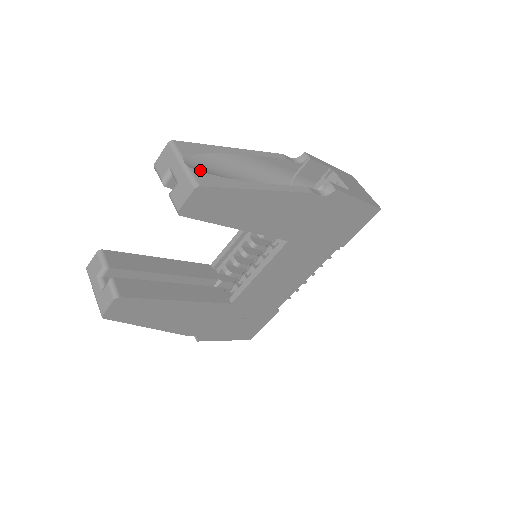
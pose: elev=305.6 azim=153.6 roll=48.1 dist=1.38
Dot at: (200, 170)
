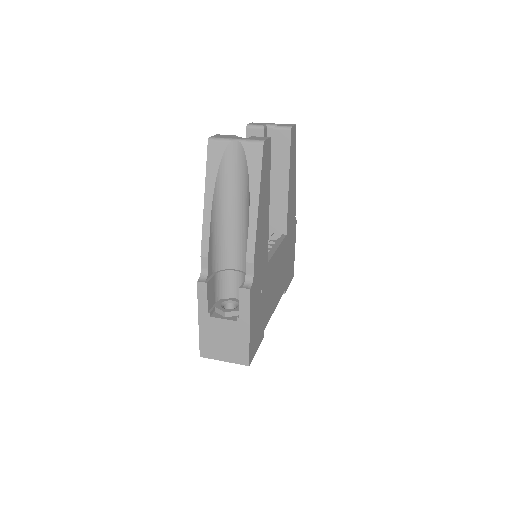
Dot at: occluded
